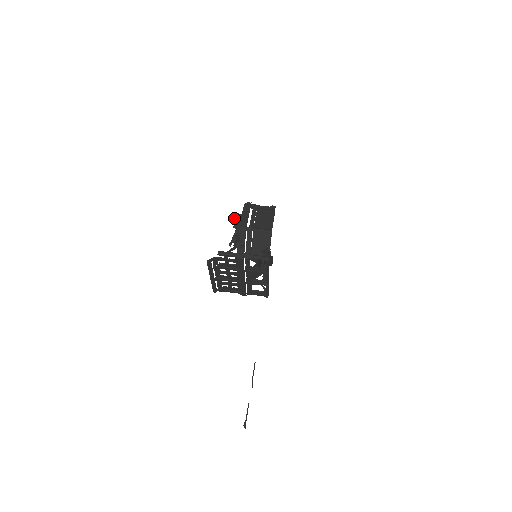
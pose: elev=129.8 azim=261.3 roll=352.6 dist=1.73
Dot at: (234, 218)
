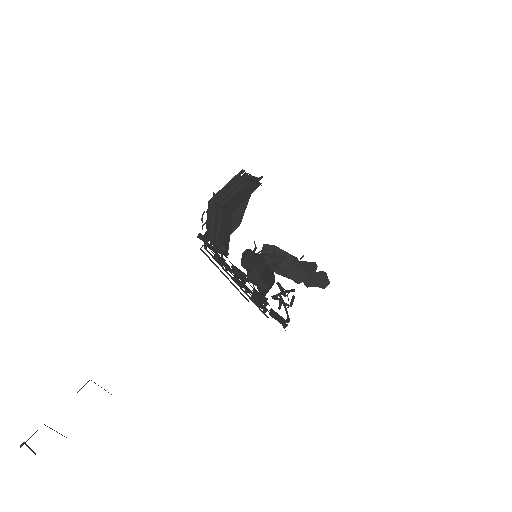
Dot at: occluded
